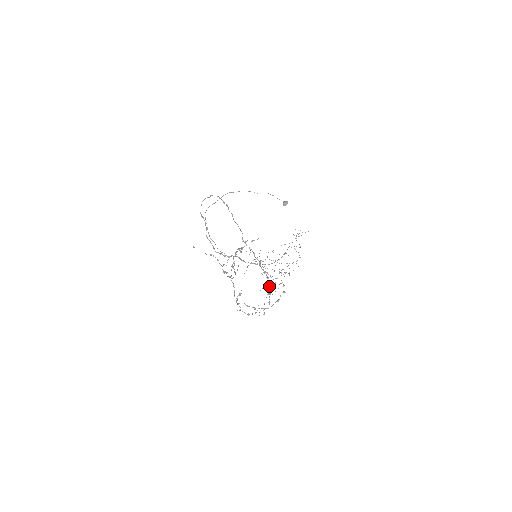
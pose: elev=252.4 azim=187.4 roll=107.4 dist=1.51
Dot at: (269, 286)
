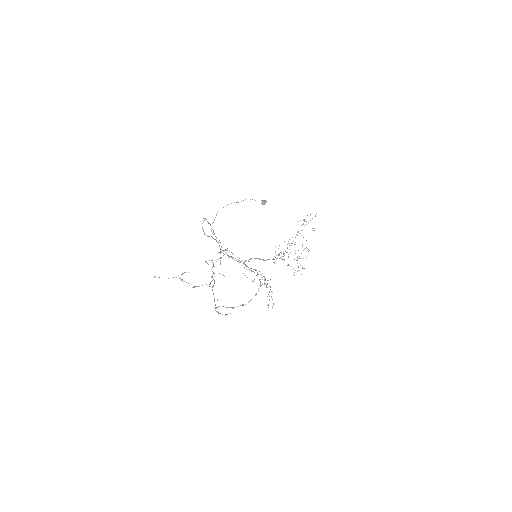
Dot at: occluded
